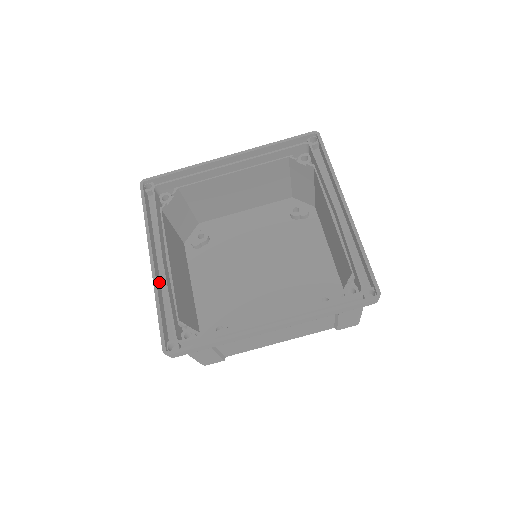
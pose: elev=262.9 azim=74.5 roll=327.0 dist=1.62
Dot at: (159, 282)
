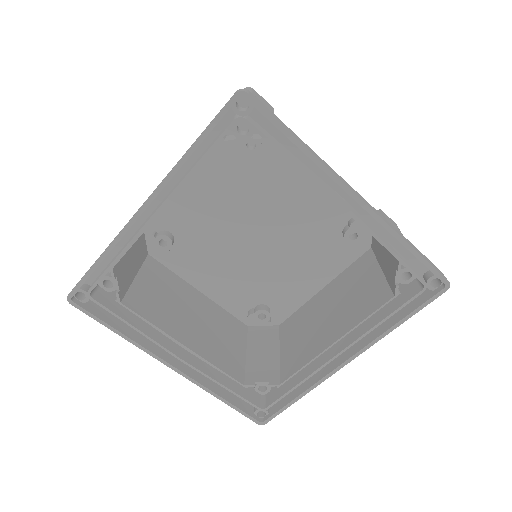
Dot at: (197, 373)
